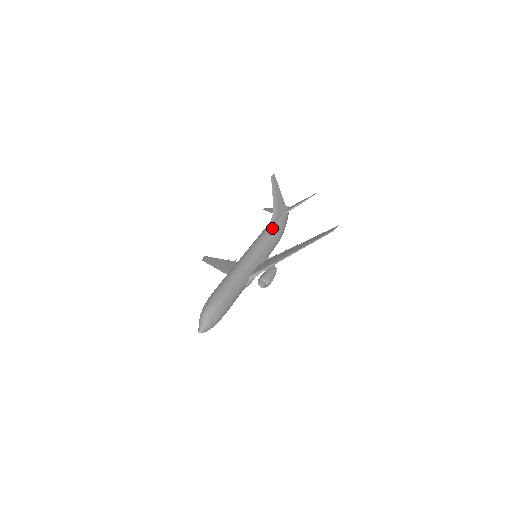
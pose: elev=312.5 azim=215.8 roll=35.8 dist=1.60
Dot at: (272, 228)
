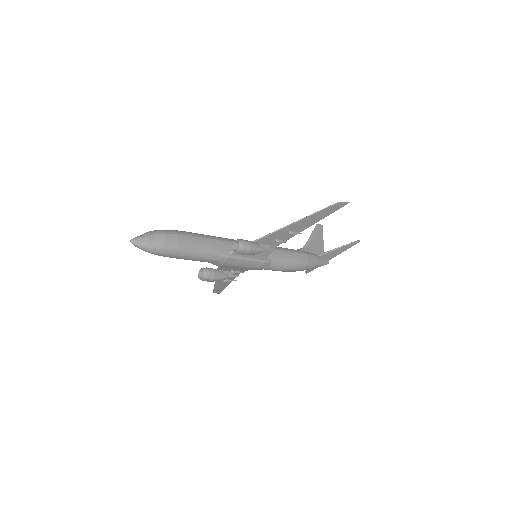
Dot at: (291, 249)
